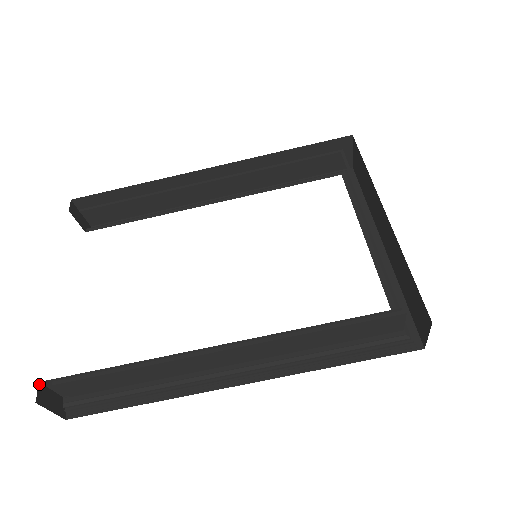
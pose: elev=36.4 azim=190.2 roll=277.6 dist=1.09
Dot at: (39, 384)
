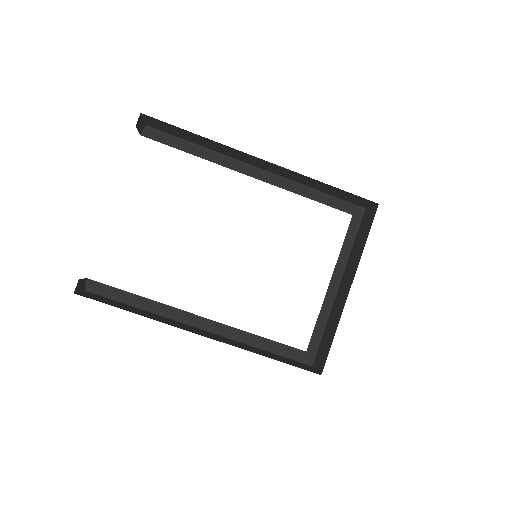
Dot at: (78, 280)
